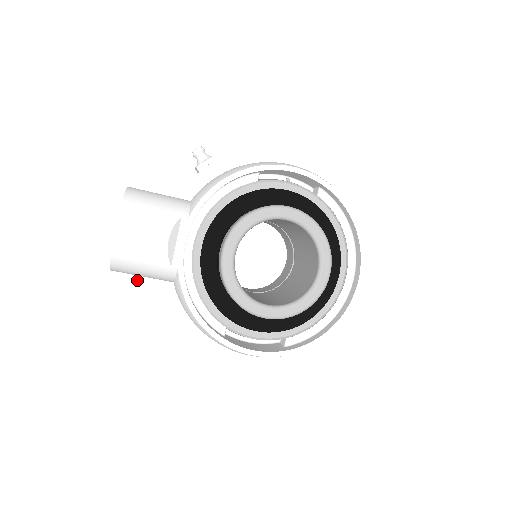
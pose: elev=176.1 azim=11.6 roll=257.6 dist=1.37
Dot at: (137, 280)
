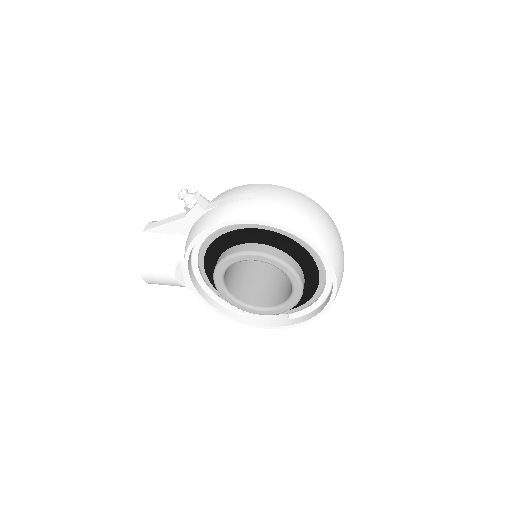
Dot at: occluded
